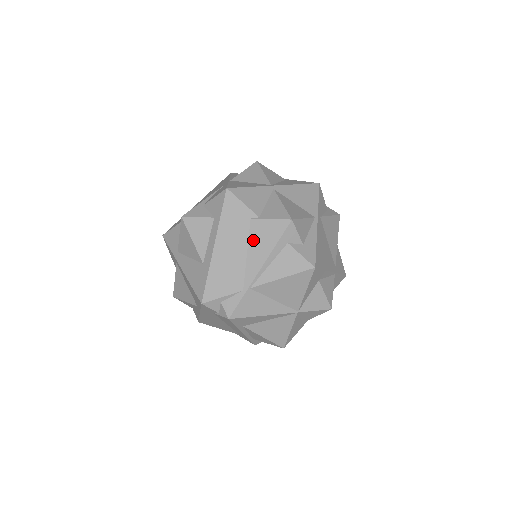
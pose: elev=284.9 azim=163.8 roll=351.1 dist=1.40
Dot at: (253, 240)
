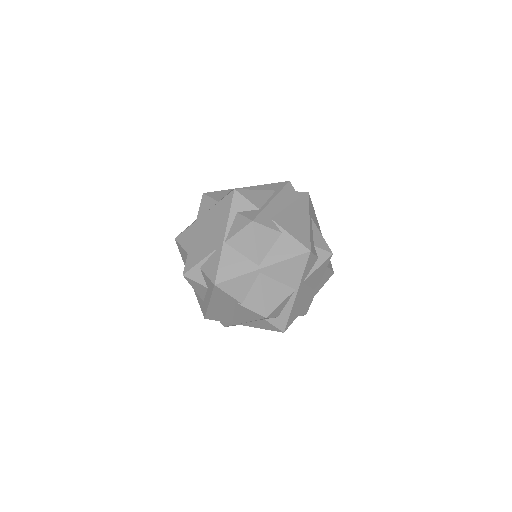
Dot at: (238, 311)
